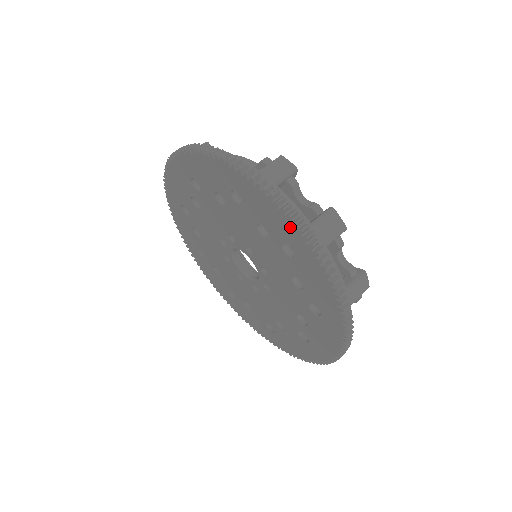
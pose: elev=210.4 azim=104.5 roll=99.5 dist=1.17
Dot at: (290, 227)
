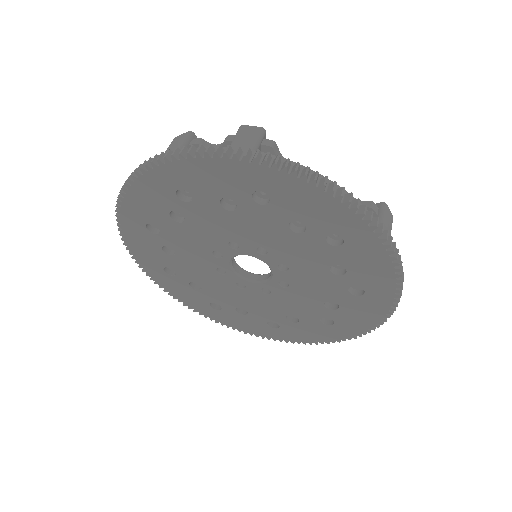
Dot at: (390, 285)
